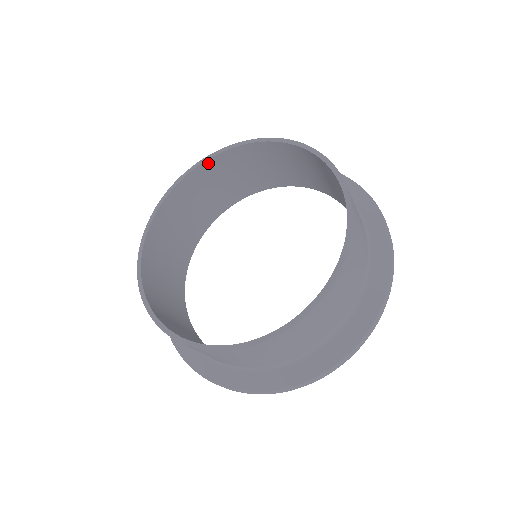
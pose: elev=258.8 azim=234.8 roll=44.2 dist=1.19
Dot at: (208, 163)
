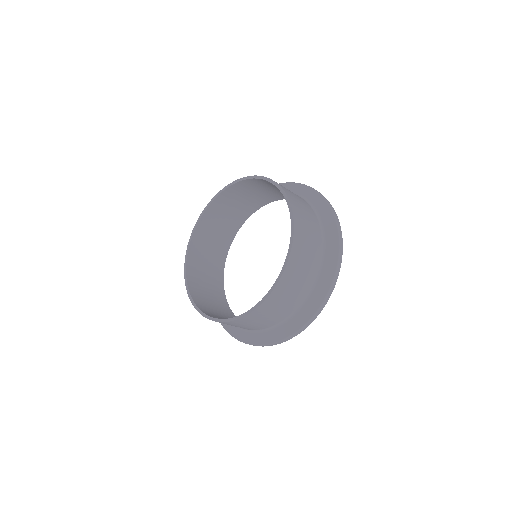
Dot at: (233, 186)
